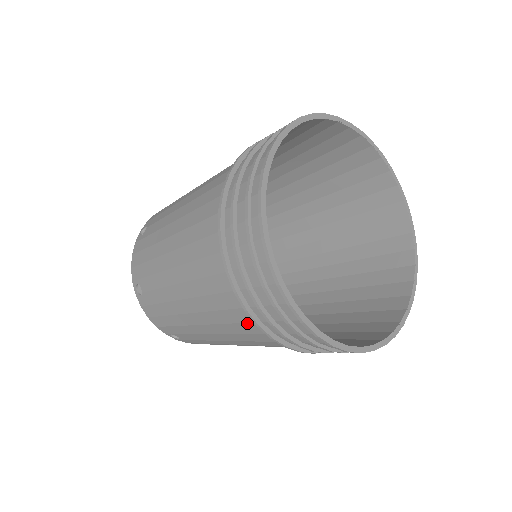
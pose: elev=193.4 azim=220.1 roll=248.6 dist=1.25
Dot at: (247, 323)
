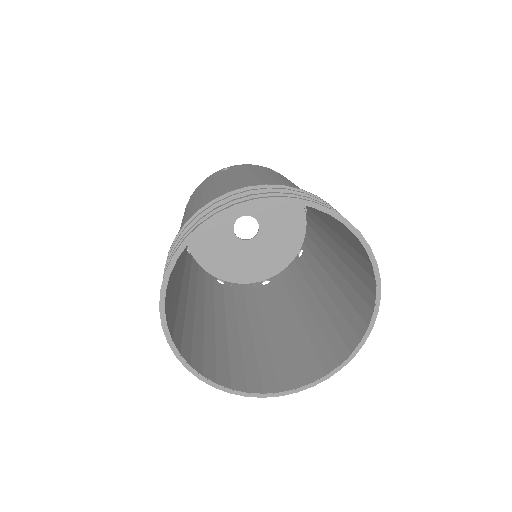
Dot at: (270, 352)
